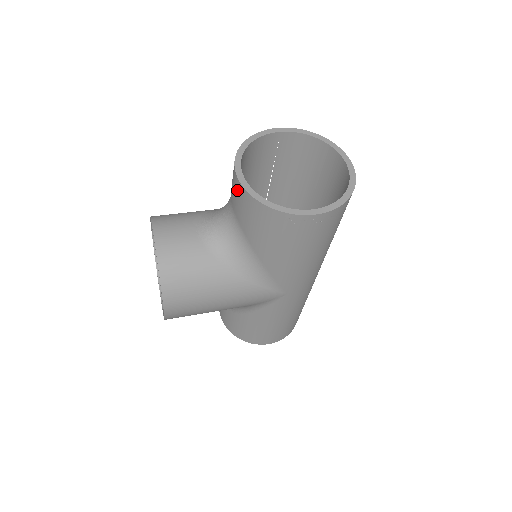
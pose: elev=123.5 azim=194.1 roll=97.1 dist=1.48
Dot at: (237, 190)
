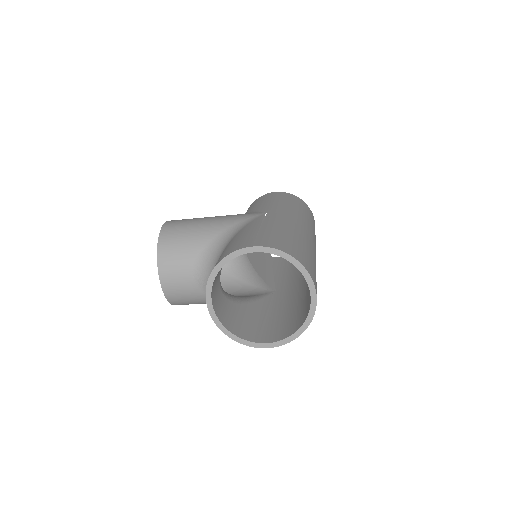
Dot at: occluded
